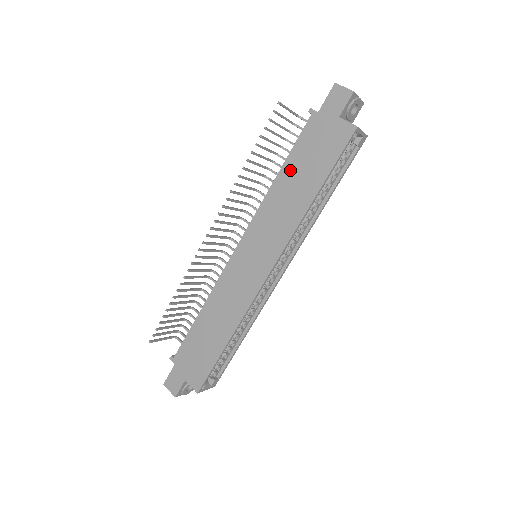
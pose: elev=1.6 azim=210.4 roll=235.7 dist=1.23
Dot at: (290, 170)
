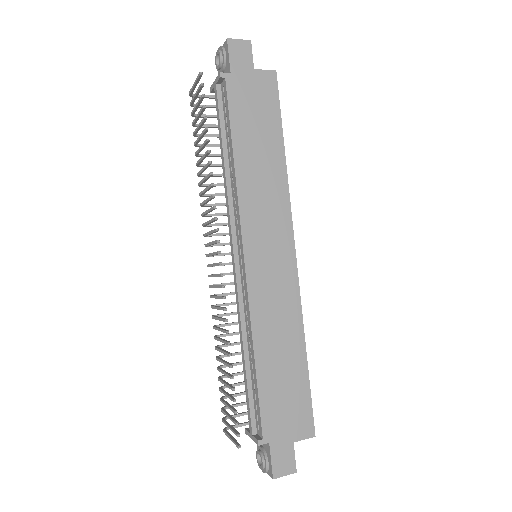
Dot at: (243, 143)
